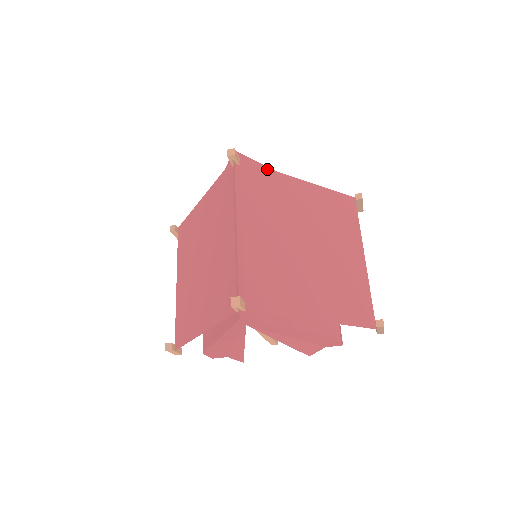
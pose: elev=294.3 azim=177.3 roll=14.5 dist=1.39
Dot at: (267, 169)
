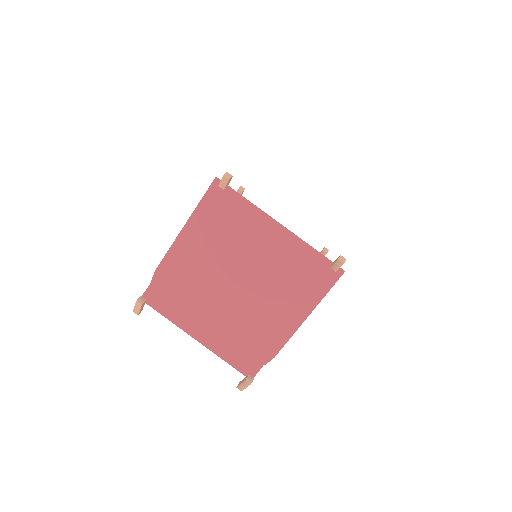
Dot at: occluded
